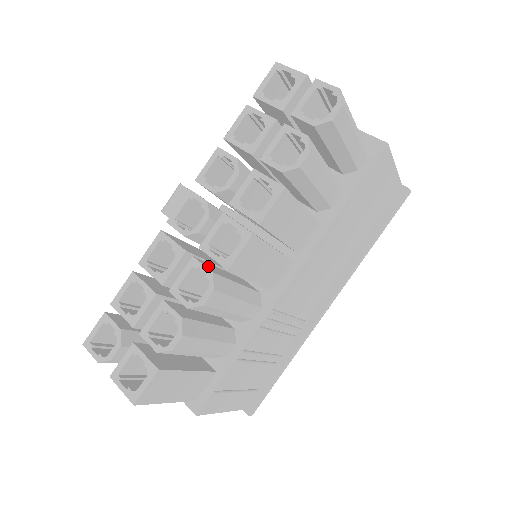
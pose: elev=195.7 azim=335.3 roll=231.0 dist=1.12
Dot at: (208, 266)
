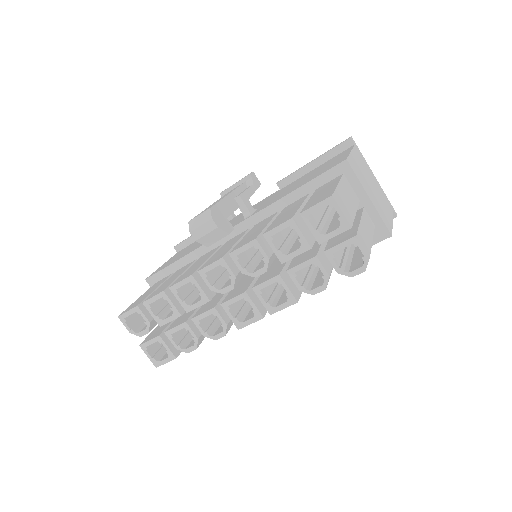
Dot at: (224, 311)
